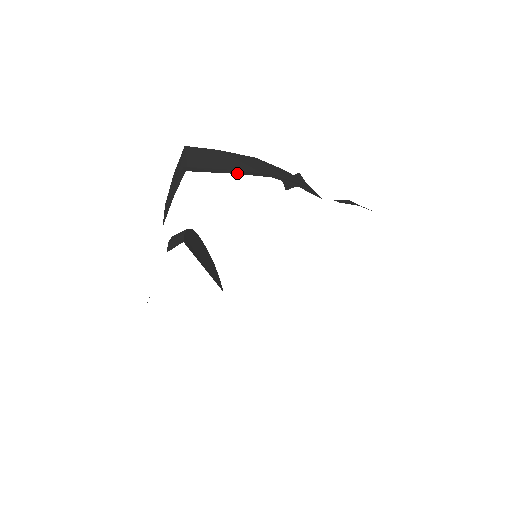
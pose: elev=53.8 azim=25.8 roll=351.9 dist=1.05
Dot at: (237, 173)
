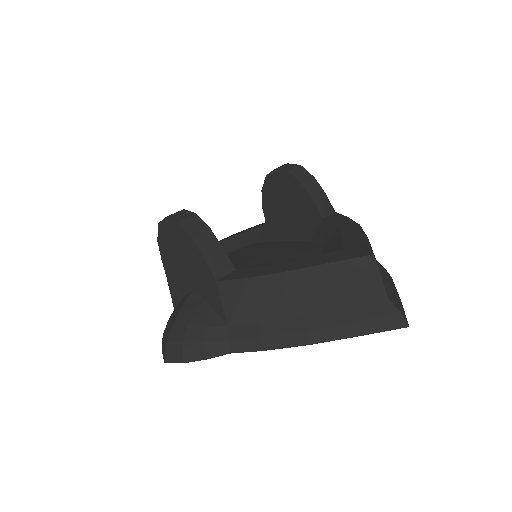
Dot at: occluded
